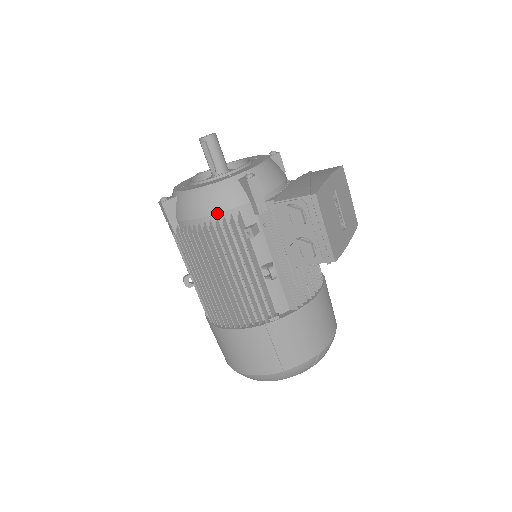
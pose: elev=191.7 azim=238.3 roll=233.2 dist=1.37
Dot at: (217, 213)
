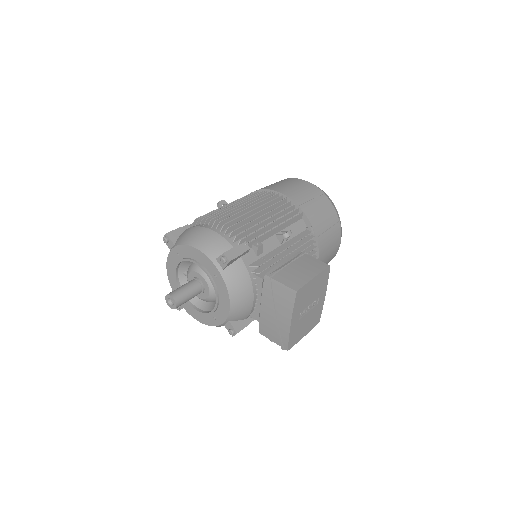
Dot at: occluded
